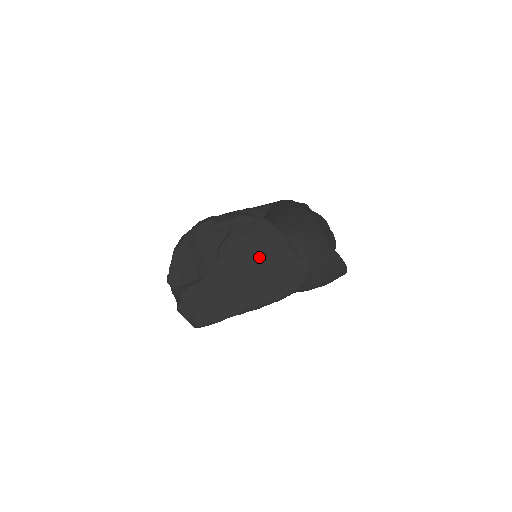
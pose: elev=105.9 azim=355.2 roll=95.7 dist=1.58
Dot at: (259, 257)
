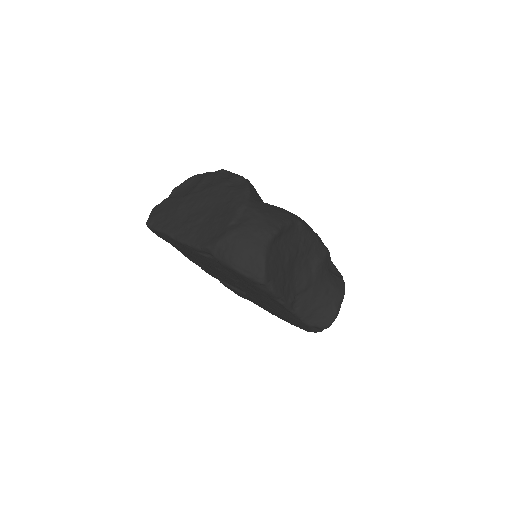
Dot at: (217, 207)
